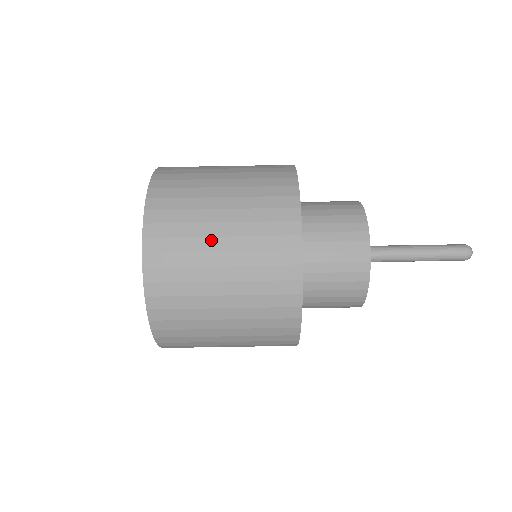
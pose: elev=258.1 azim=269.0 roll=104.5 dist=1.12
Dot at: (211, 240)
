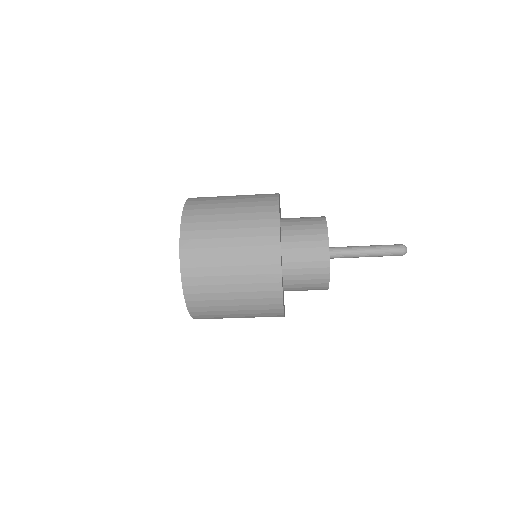
Dot at: occluded
